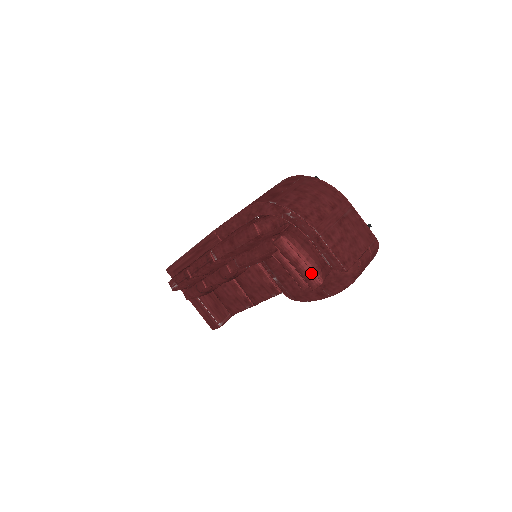
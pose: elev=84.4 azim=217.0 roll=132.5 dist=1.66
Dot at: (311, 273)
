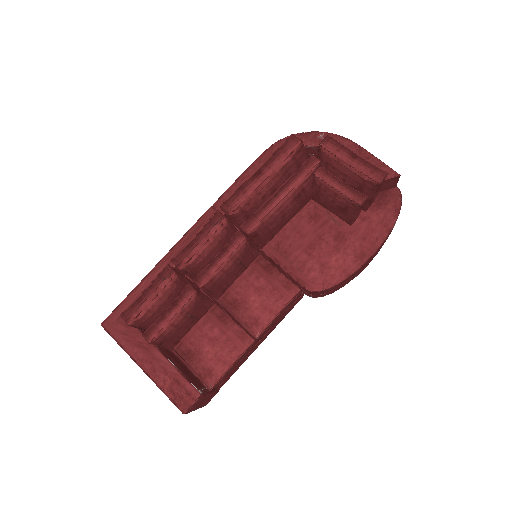
Dot at: (372, 165)
